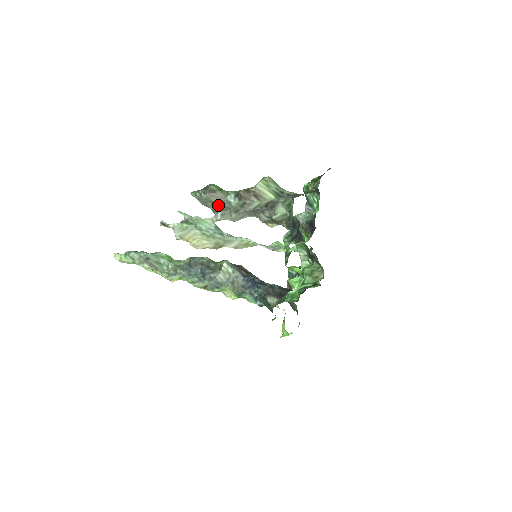
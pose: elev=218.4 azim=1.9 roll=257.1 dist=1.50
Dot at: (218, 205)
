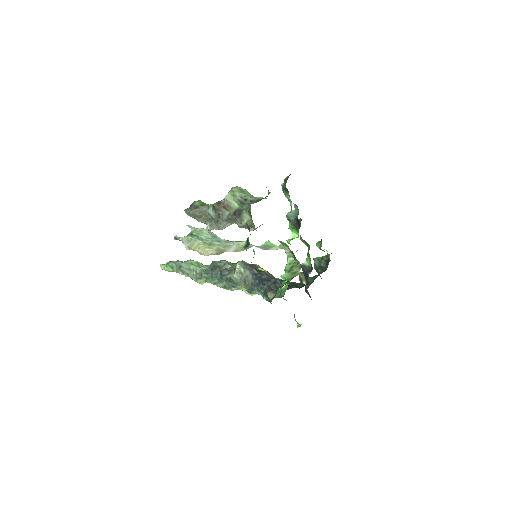
Dot at: (204, 218)
